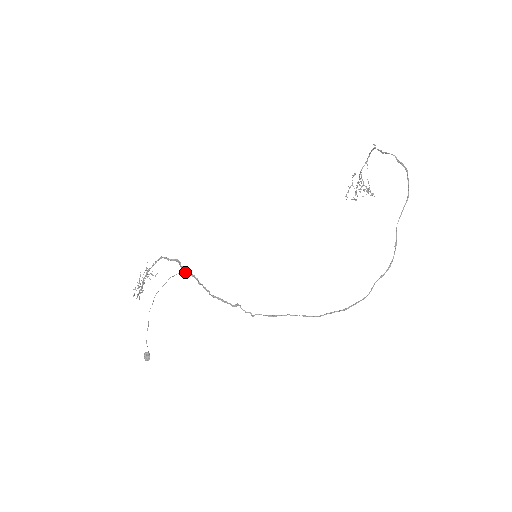
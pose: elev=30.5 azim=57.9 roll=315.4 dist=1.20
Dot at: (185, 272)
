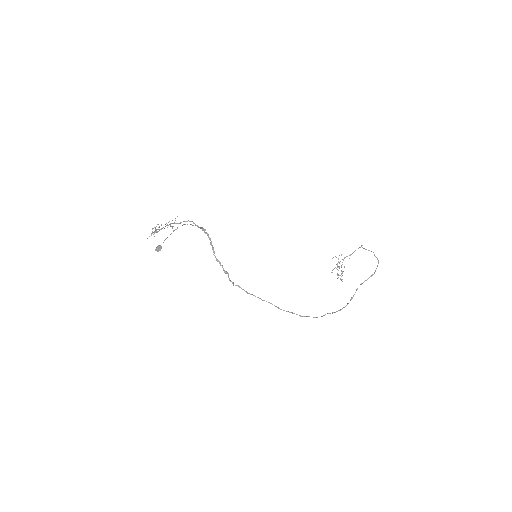
Dot at: (205, 233)
